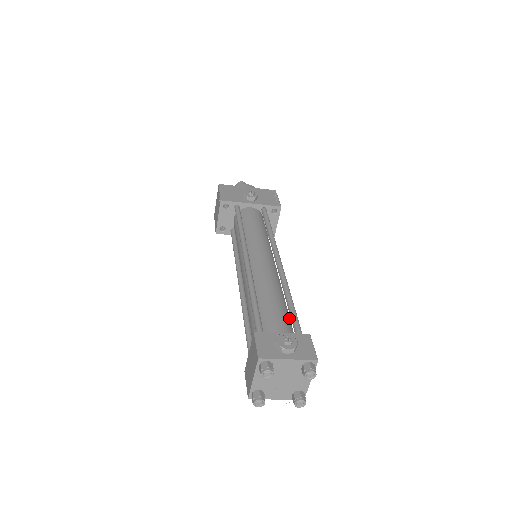
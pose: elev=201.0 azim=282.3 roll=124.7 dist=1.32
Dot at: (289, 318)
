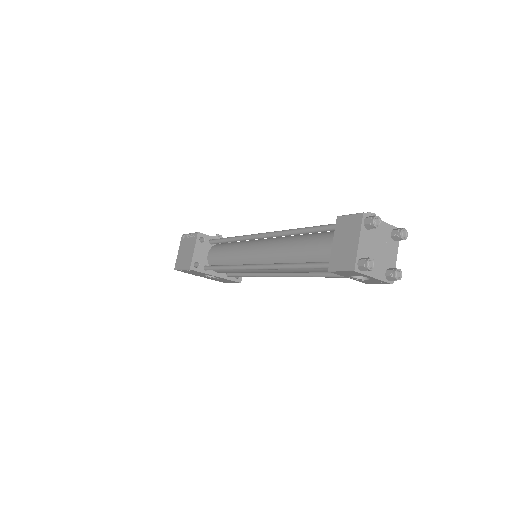
Dot at: occluded
